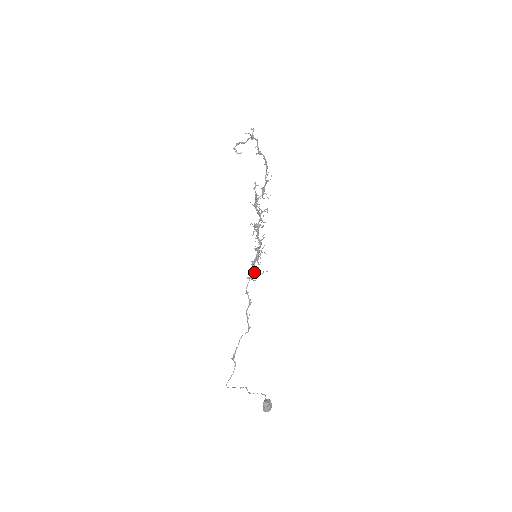
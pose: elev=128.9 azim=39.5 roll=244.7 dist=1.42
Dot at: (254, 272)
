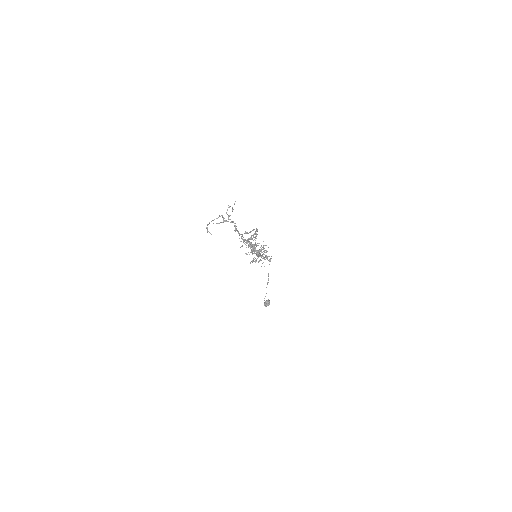
Dot at: occluded
